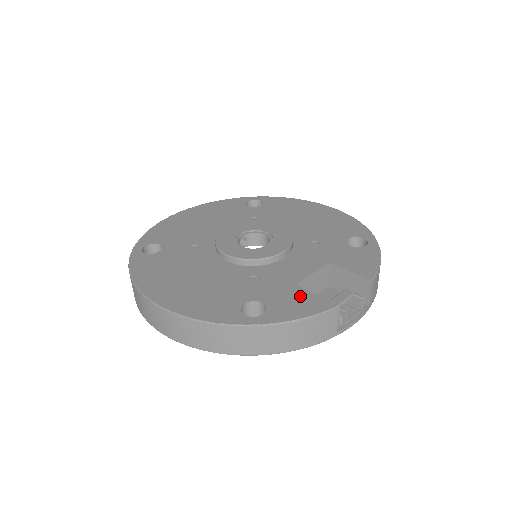
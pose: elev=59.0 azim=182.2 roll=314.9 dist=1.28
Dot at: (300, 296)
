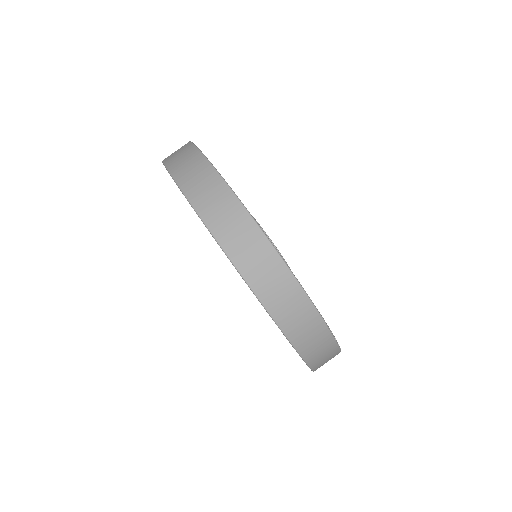
Dot at: occluded
